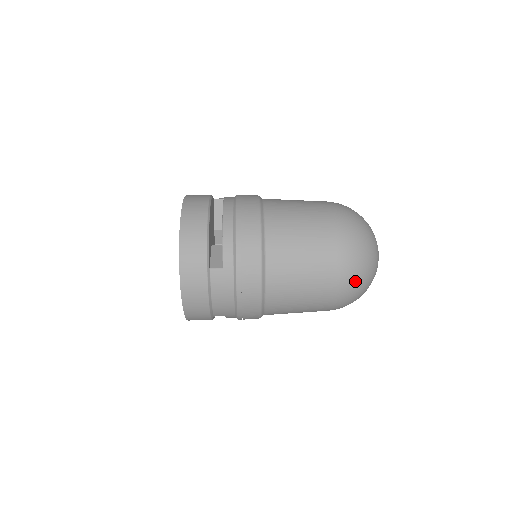
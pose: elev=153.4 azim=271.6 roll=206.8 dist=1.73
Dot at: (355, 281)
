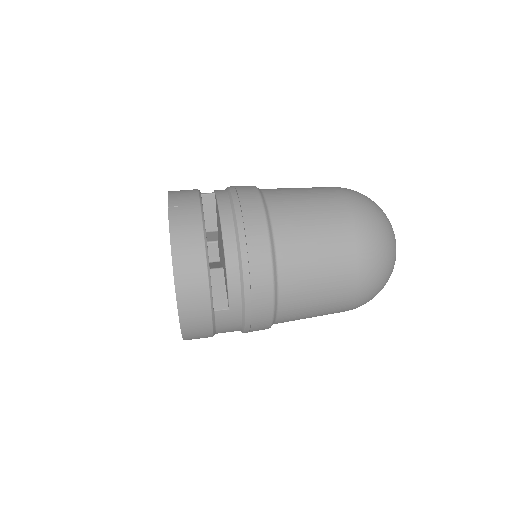
Dot at: (372, 296)
